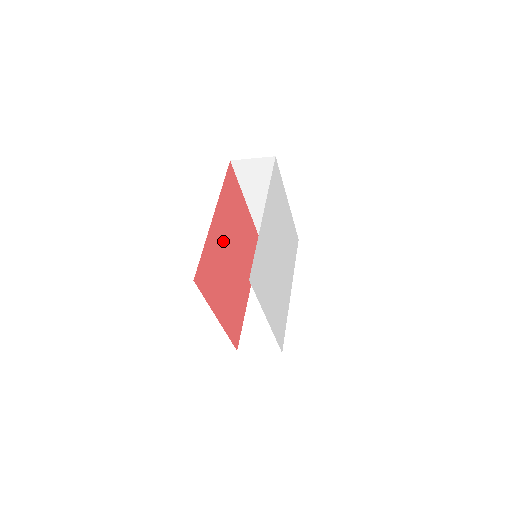
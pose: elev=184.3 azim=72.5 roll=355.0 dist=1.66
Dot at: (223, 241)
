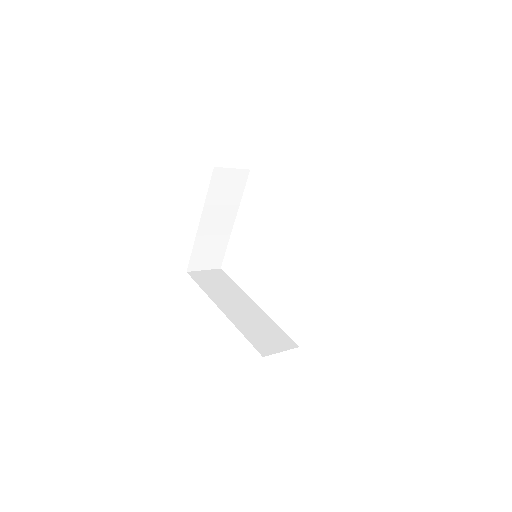
Dot at: occluded
